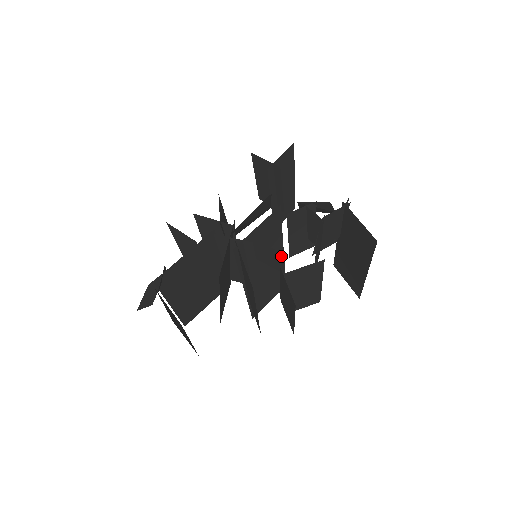
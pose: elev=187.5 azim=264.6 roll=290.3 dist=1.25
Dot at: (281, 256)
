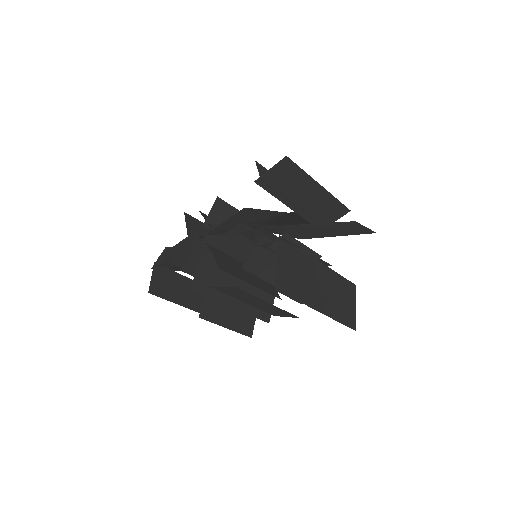
Dot at: (224, 269)
